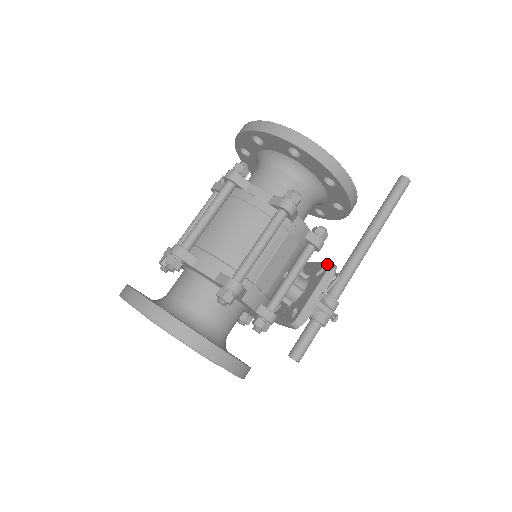
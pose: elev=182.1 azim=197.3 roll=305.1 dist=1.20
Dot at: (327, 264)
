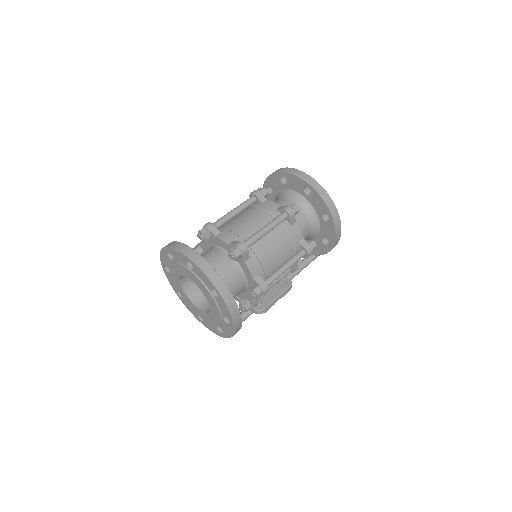
Dot at: (289, 281)
